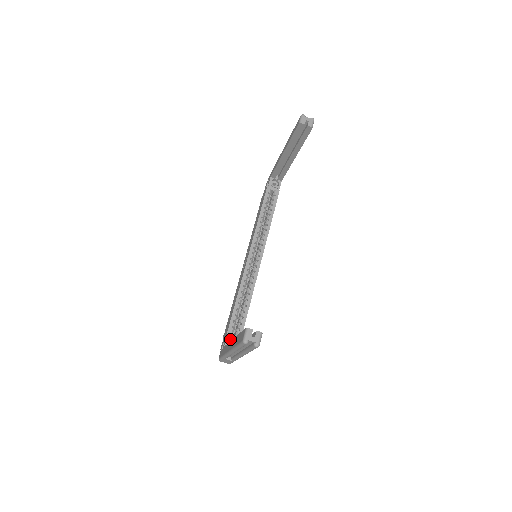
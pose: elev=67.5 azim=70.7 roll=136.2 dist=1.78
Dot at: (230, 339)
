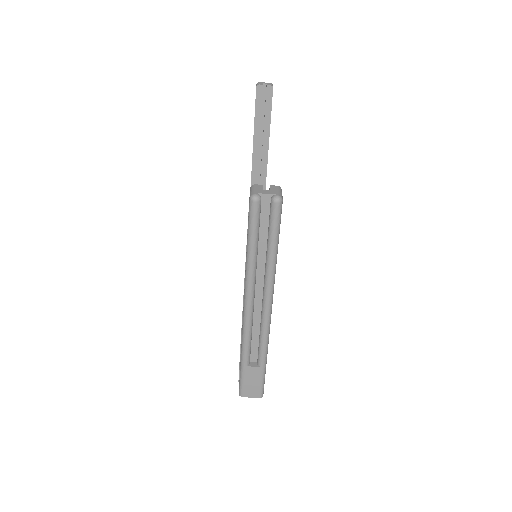
Dot at: occluded
